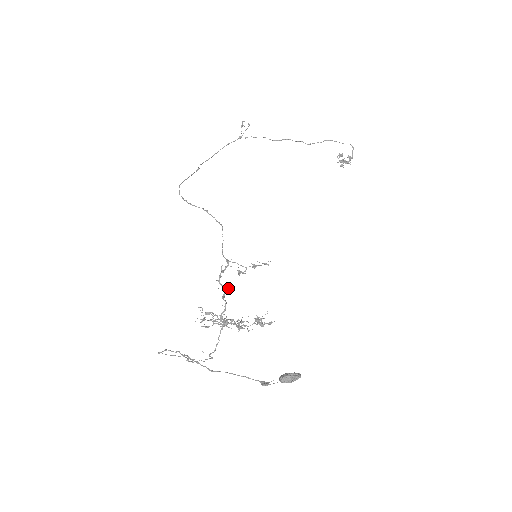
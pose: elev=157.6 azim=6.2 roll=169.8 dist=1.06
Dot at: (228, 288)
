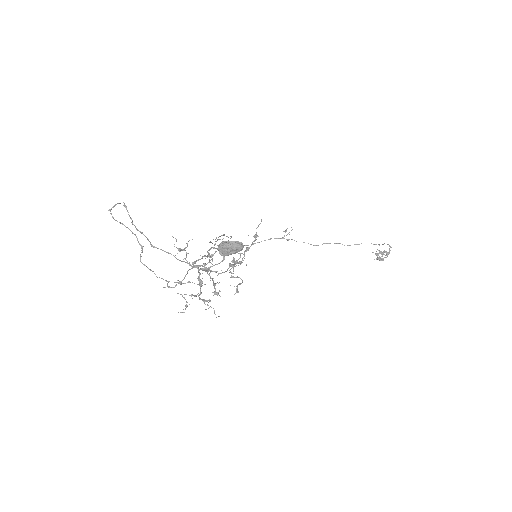
Dot at: occluded
